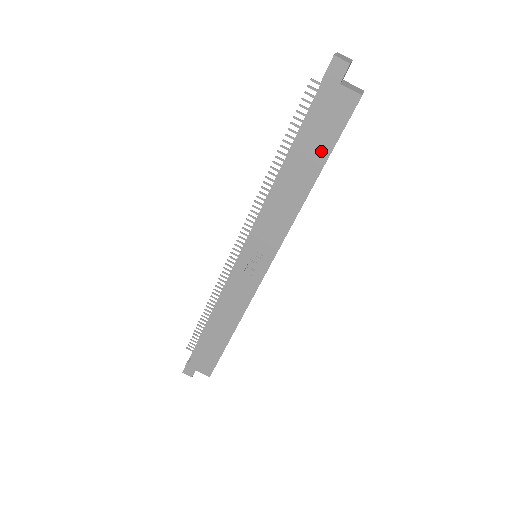
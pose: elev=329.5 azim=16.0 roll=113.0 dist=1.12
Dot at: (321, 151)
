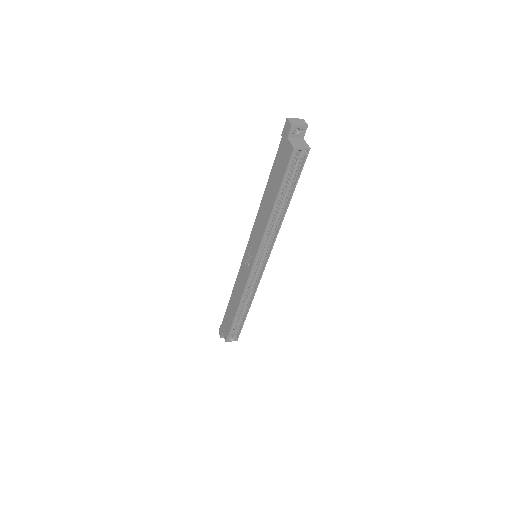
Dot at: (277, 183)
